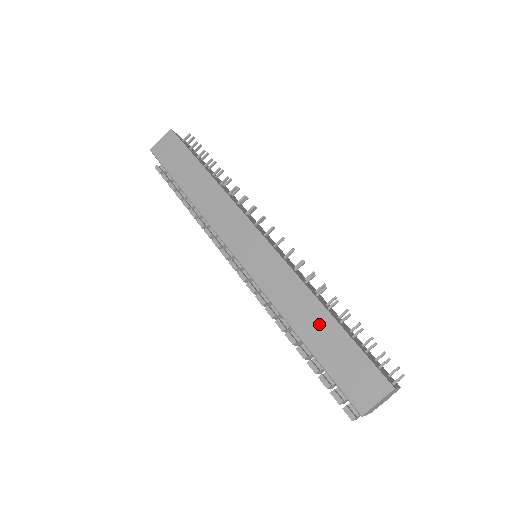
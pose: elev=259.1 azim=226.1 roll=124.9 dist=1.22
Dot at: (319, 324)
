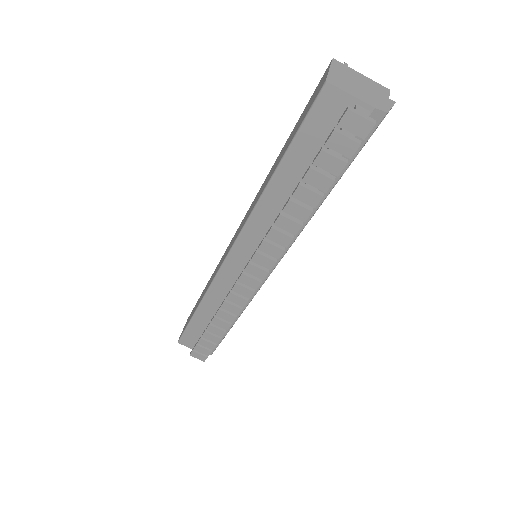
Dot at: (279, 157)
